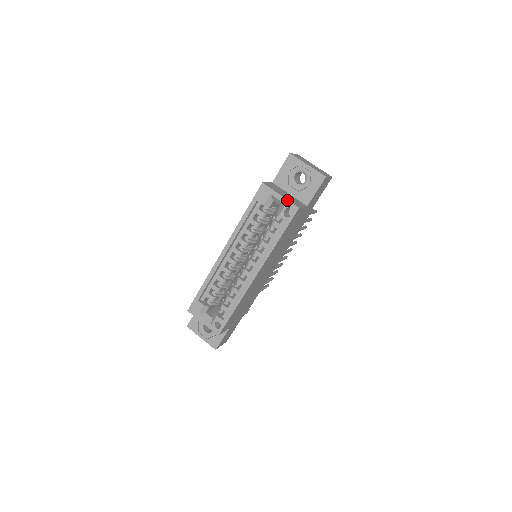
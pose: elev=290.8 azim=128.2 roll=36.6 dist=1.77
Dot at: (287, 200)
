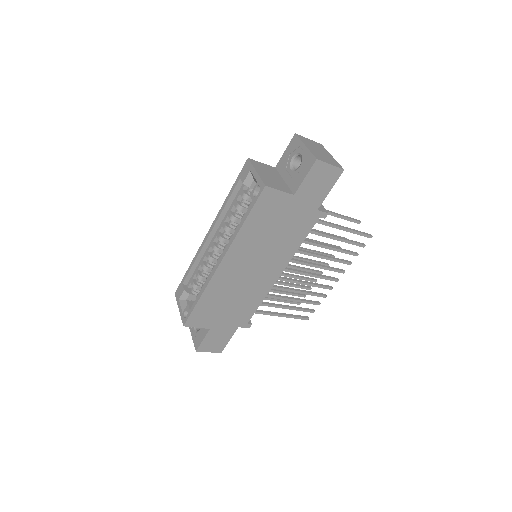
Dot at: (259, 177)
